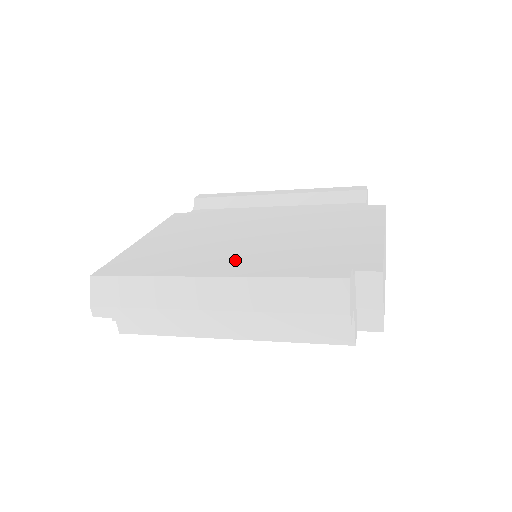
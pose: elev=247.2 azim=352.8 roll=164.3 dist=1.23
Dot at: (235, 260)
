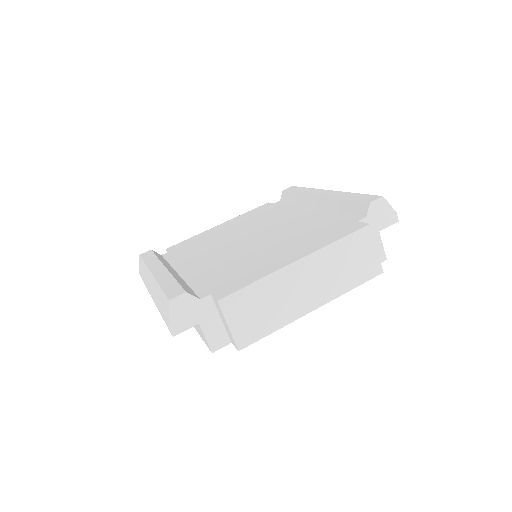
Dot at: (202, 261)
